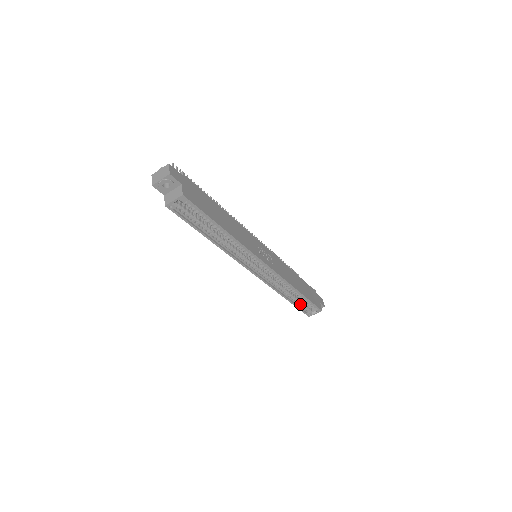
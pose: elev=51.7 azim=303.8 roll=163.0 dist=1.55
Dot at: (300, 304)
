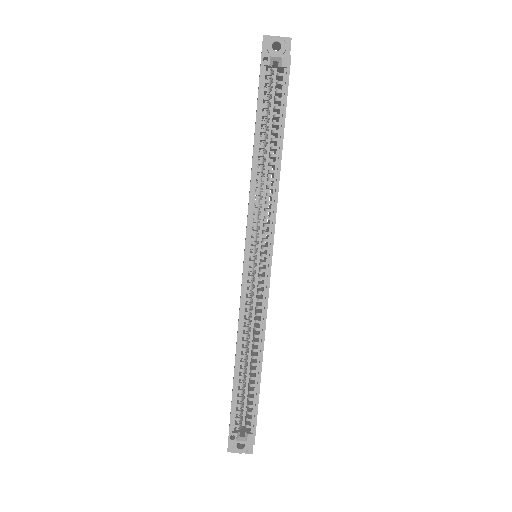
Dot at: (239, 398)
